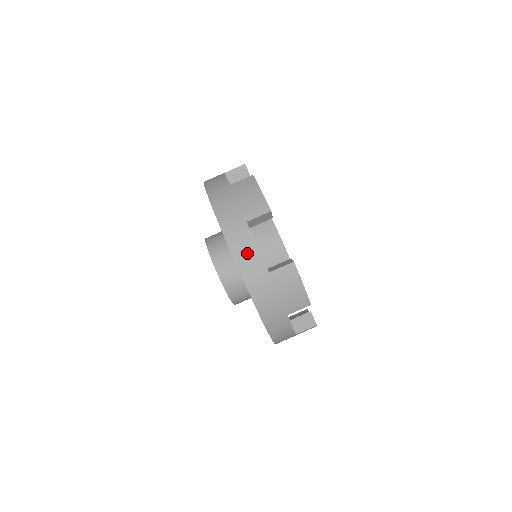
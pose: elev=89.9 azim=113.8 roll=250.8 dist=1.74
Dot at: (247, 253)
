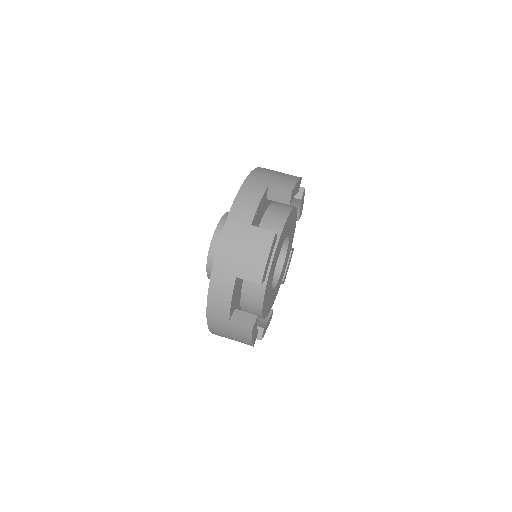
Dot at: (248, 201)
